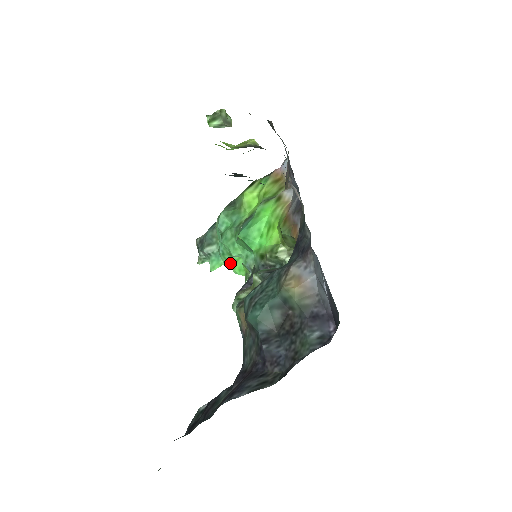
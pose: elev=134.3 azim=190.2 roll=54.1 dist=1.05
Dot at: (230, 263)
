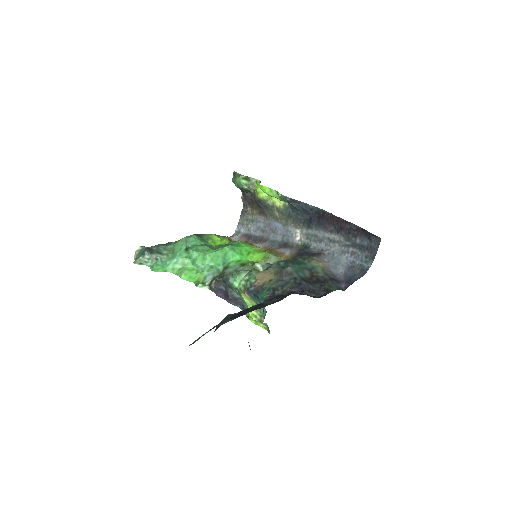
Dot at: (178, 271)
